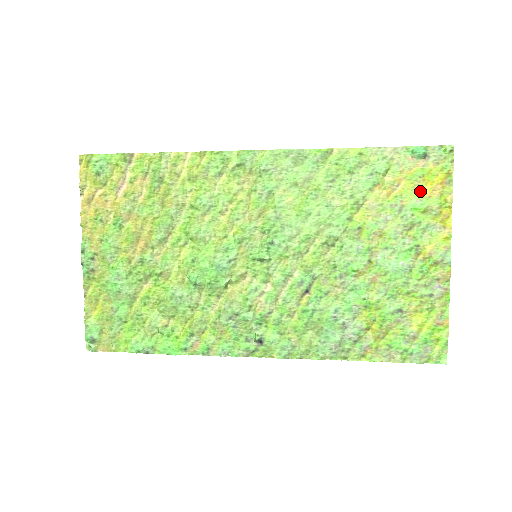
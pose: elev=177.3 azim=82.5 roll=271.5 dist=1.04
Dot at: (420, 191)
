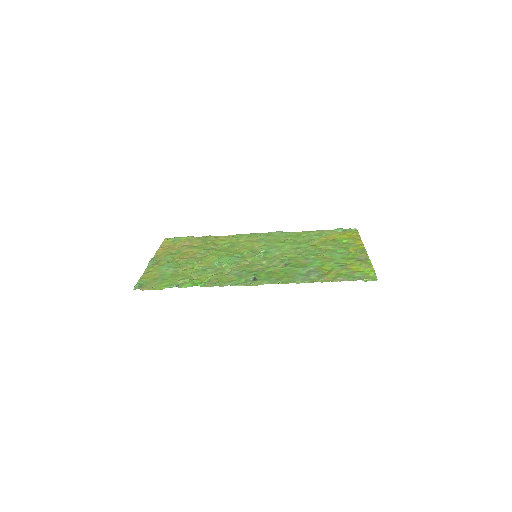
Dot at: (344, 237)
